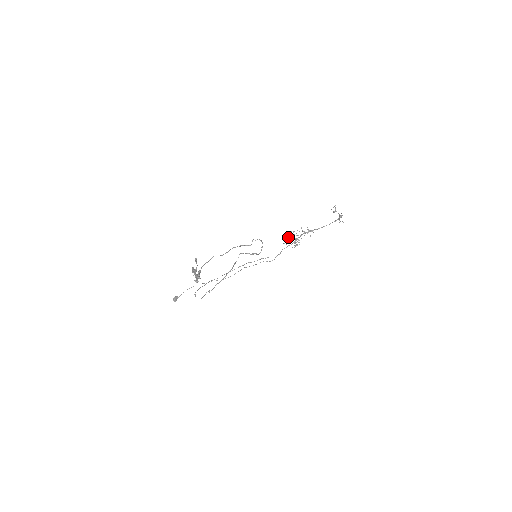
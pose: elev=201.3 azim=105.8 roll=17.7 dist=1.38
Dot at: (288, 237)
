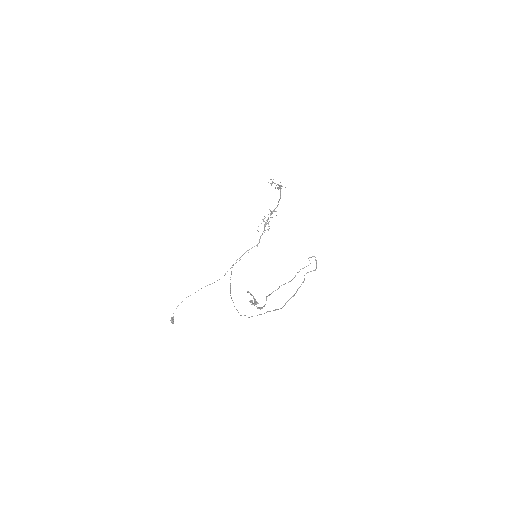
Dot at: occluded
